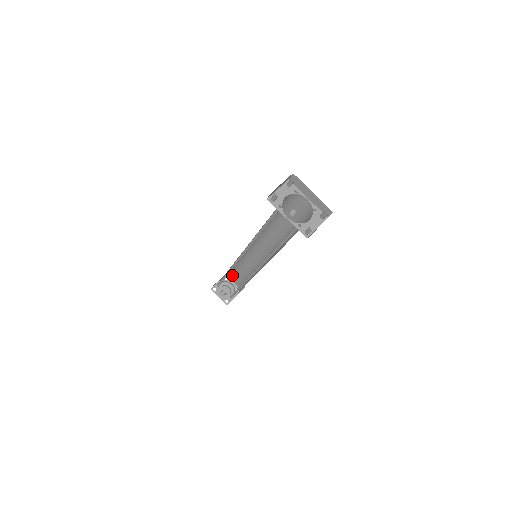
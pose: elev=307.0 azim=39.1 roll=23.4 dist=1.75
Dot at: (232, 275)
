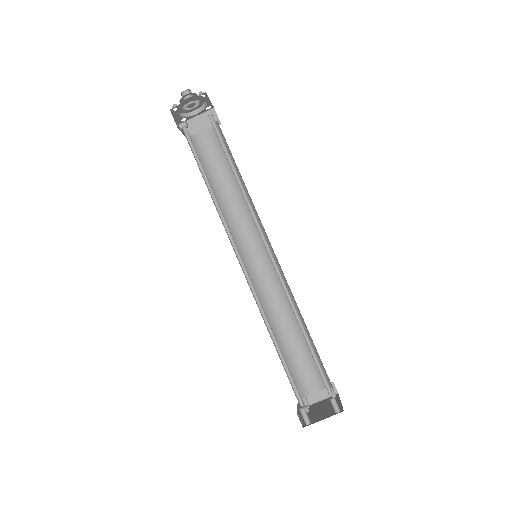
Dot at: (214, 121)
